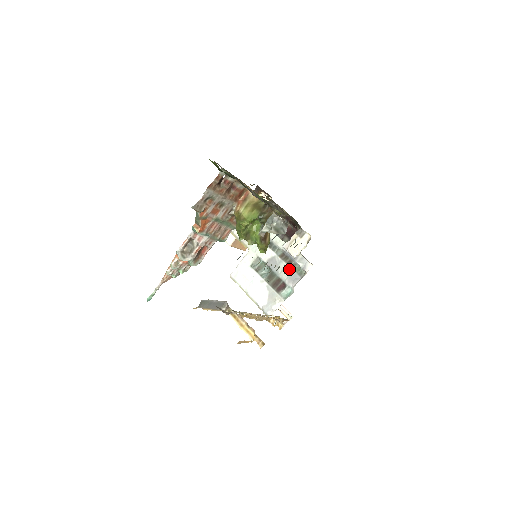
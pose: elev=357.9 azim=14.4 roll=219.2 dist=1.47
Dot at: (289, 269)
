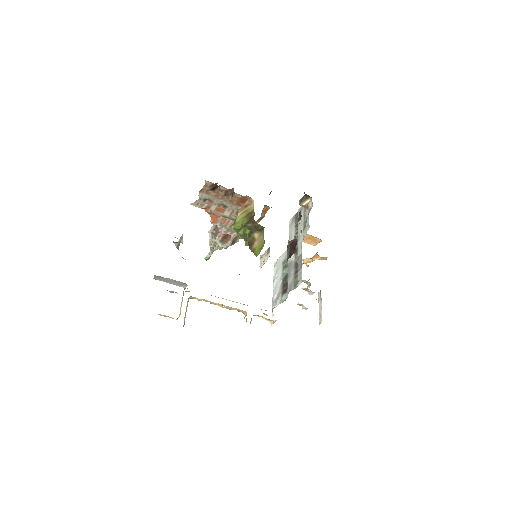
Dot at: (293, 278)
